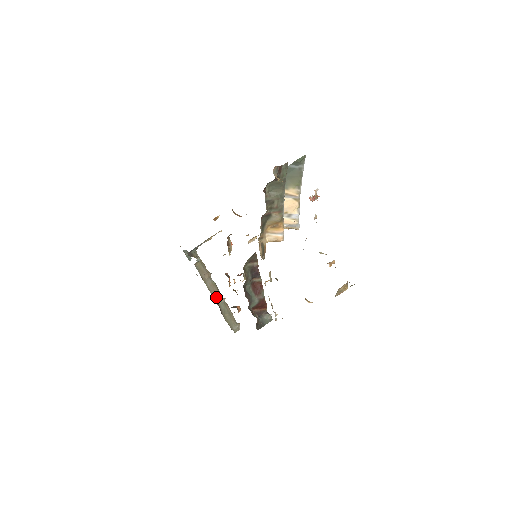
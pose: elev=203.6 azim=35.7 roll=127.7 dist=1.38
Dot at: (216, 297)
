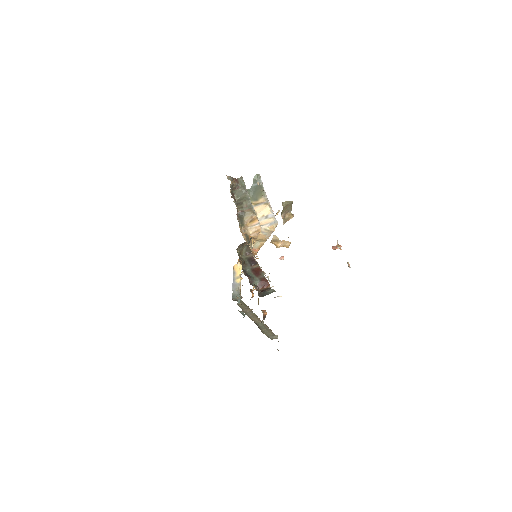
Dot at: (255, 321)
